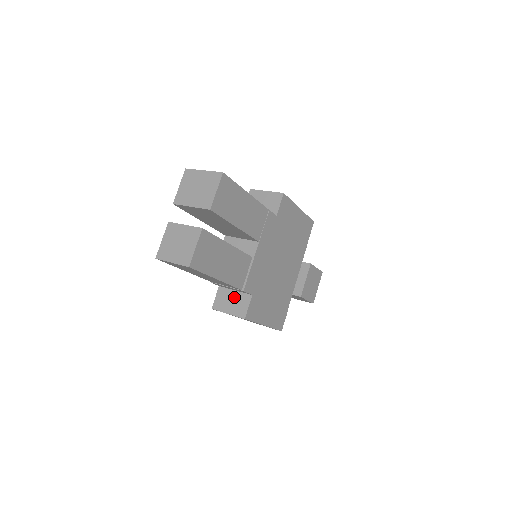
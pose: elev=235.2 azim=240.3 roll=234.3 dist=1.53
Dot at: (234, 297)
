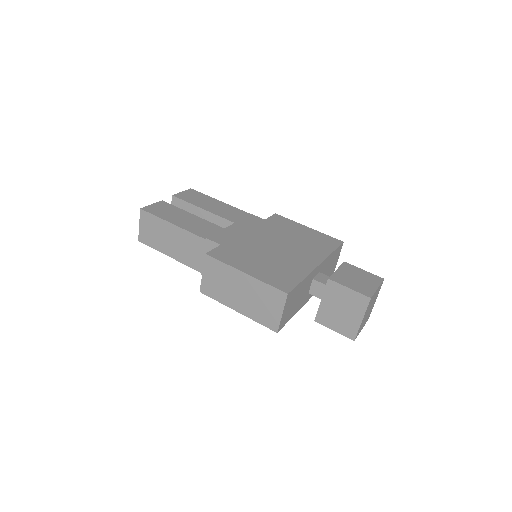
Dot at: occluded
